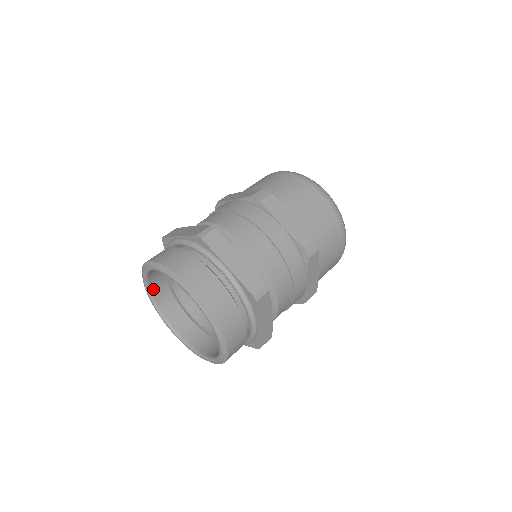
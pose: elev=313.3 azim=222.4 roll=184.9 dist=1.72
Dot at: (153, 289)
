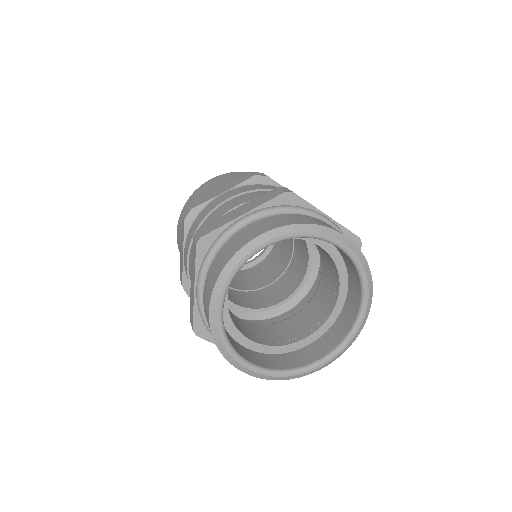
Dot at: (256, 363)
